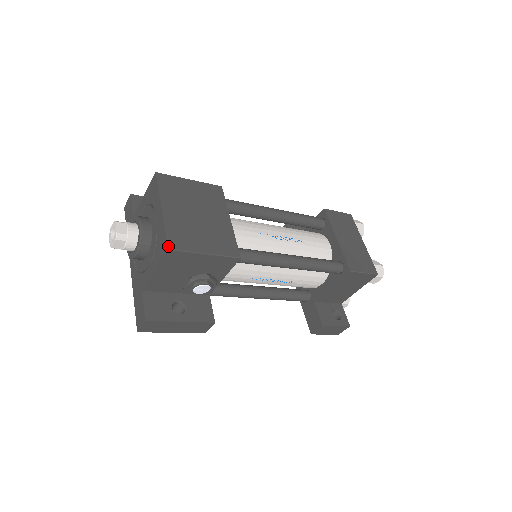
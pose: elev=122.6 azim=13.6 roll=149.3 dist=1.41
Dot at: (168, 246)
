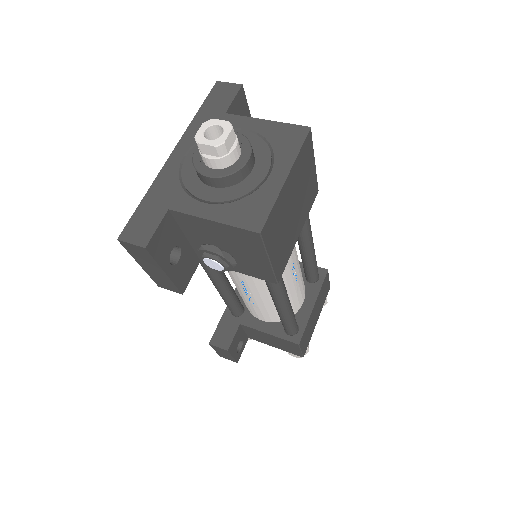
Dot at: (263, 229)
